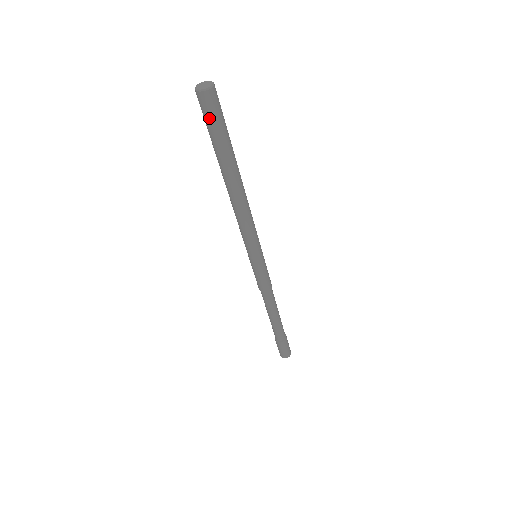
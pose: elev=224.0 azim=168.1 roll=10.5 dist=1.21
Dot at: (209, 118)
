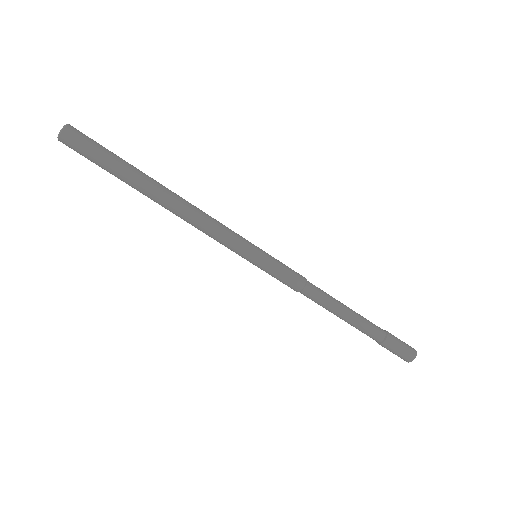
Dot at: (84, 153)
